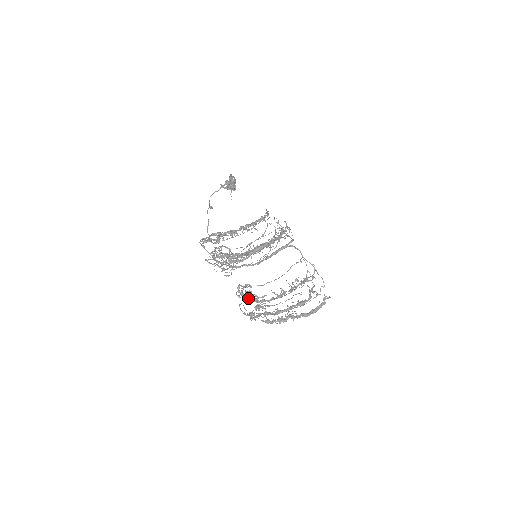
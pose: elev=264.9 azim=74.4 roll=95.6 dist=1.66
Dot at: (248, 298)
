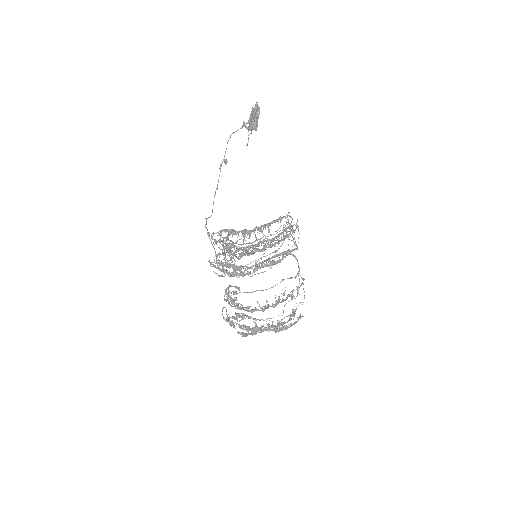
Dot at: (232, 300)
